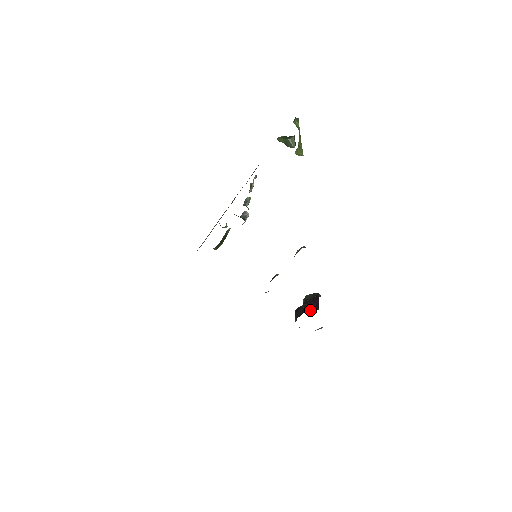
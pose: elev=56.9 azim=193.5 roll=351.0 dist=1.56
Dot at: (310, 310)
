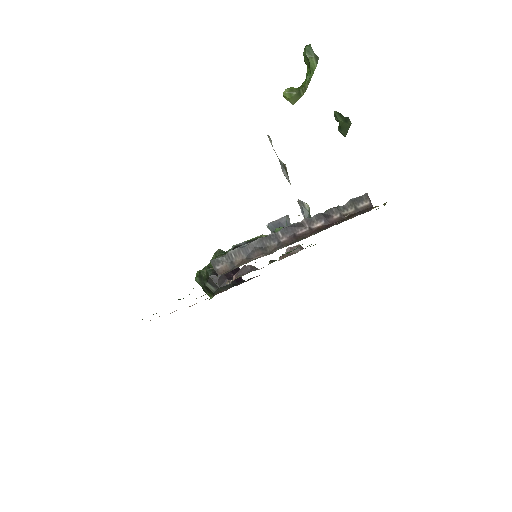
Dot at: (236, 281)
